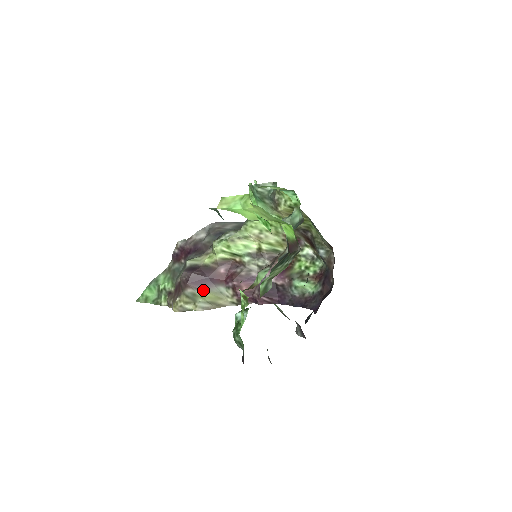
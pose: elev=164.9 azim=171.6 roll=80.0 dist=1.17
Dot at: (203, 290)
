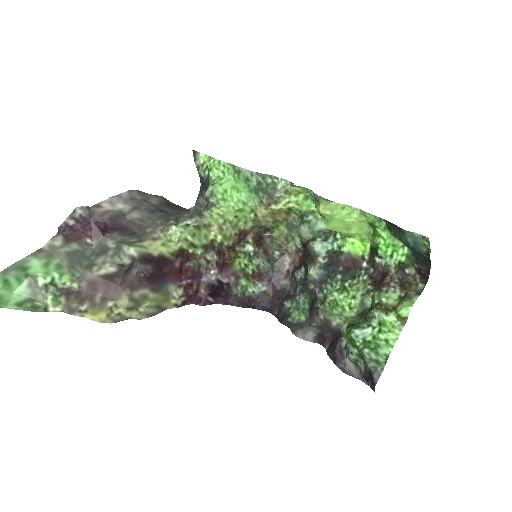
Dot at: (157, 290)
